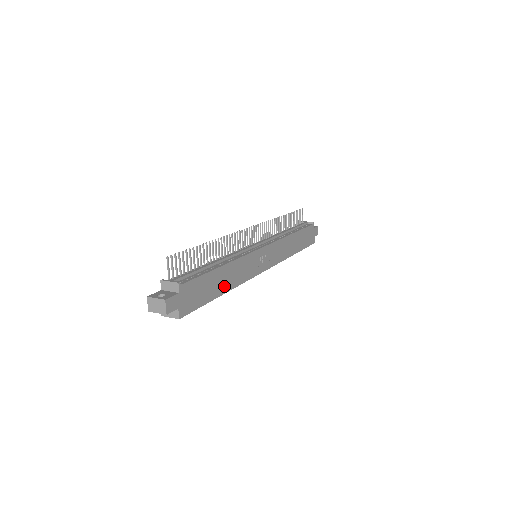
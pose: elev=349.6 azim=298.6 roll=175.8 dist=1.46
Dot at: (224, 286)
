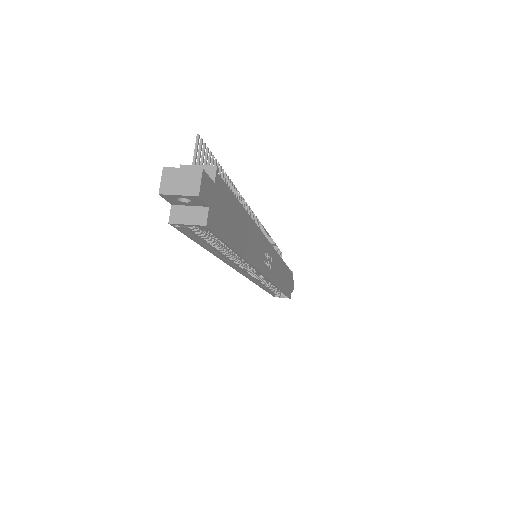
Dot at: (243, 244)
